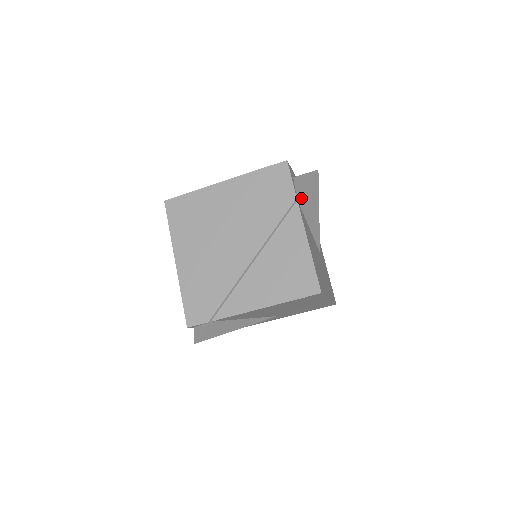
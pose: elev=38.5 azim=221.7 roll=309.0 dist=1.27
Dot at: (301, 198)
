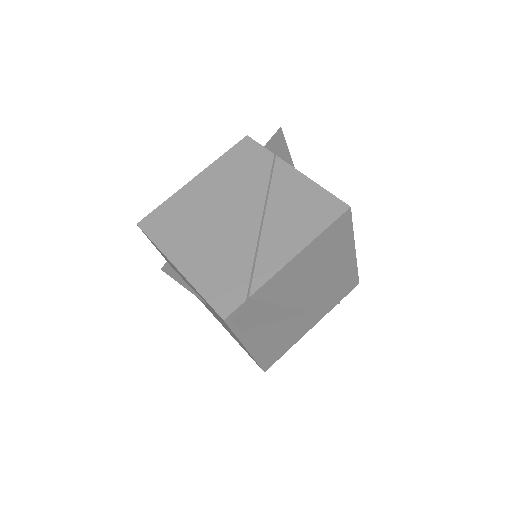
Dot at: (278, 155)
